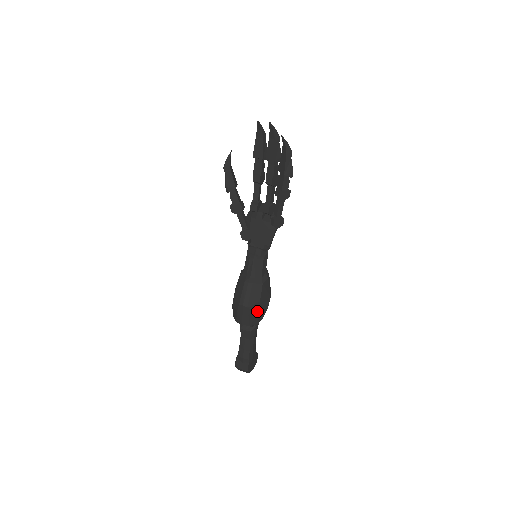
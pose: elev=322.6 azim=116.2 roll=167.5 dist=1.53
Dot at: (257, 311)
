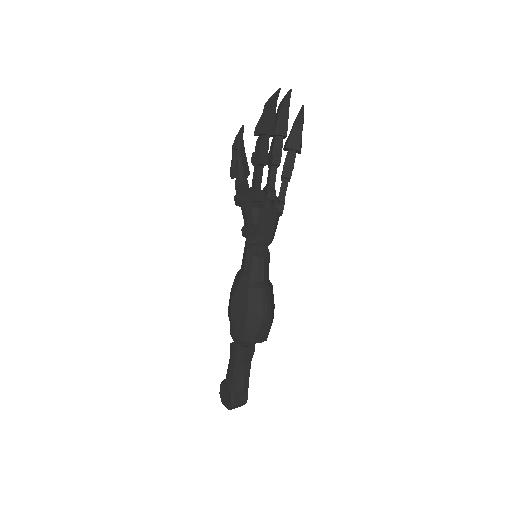
Dot at: (273, 318)
